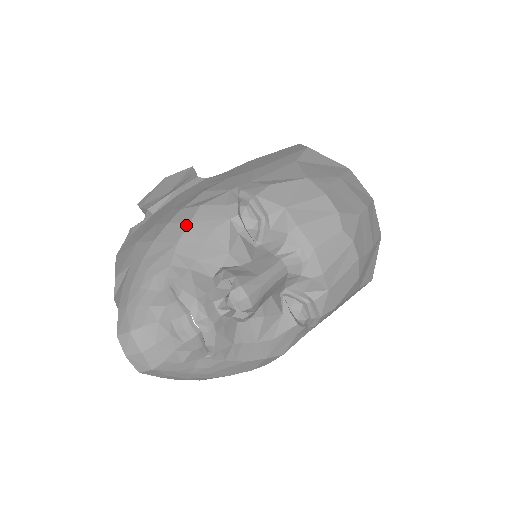
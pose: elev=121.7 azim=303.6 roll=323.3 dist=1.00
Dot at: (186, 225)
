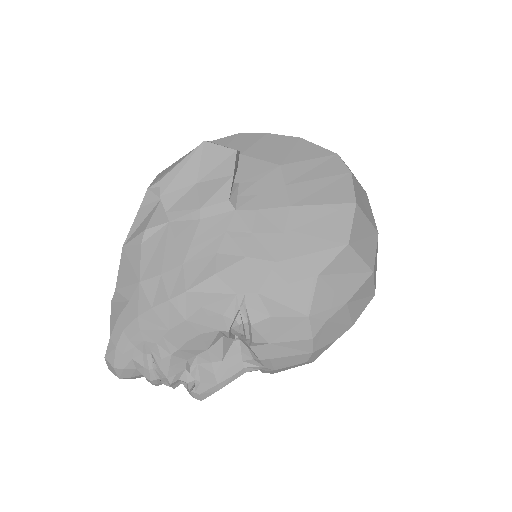
Dot at: (181, 320)
